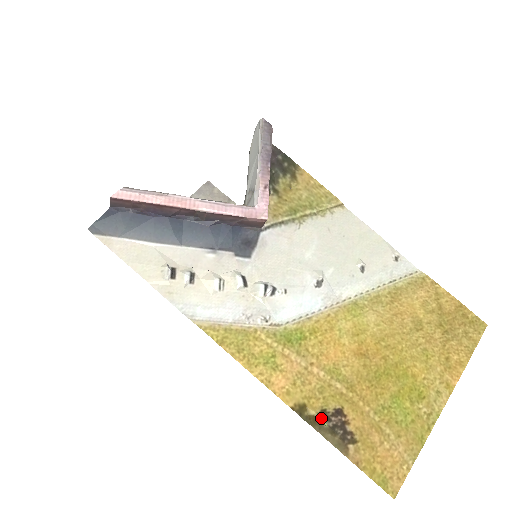
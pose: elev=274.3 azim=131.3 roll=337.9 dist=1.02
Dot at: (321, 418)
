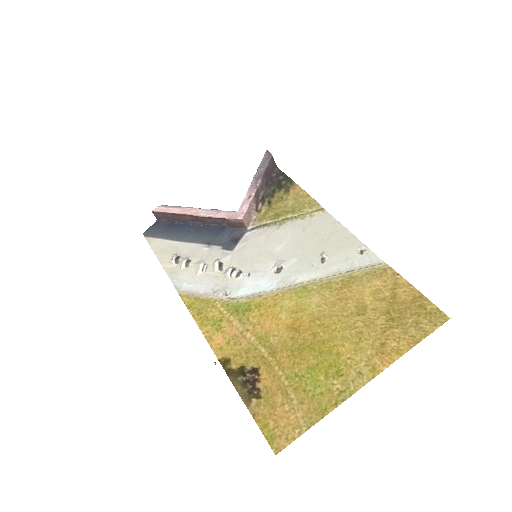
Dot at: (238, 372)
